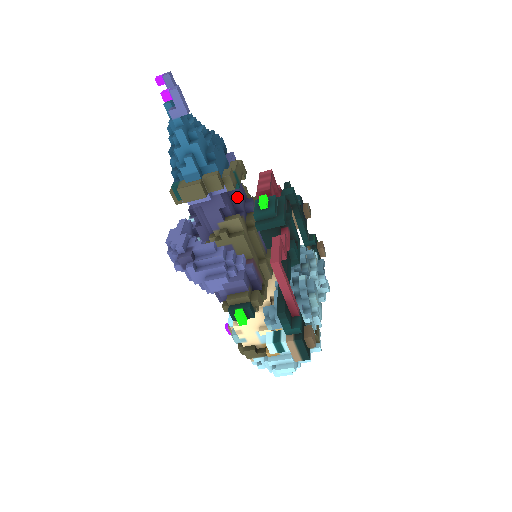
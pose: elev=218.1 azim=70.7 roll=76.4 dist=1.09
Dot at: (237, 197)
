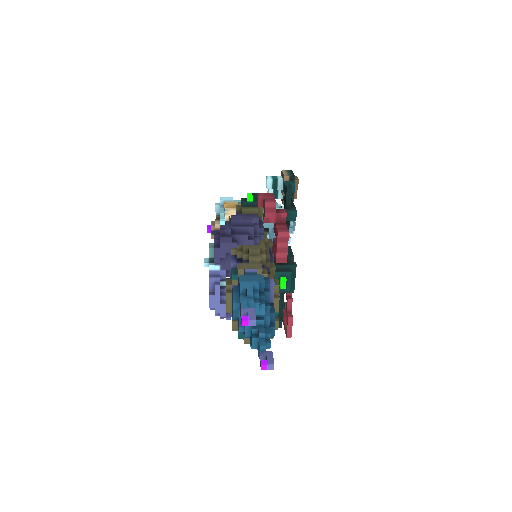
Dot at: occluded
